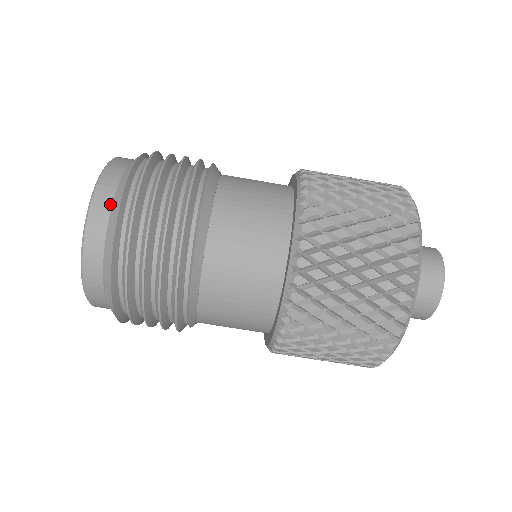
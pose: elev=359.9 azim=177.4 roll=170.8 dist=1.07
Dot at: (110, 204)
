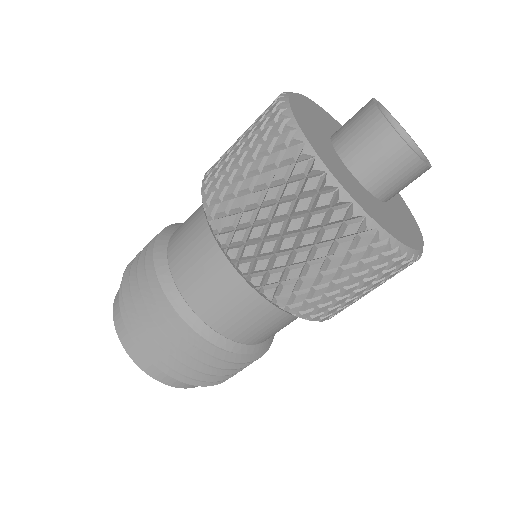
Dot at: (149, 362)
